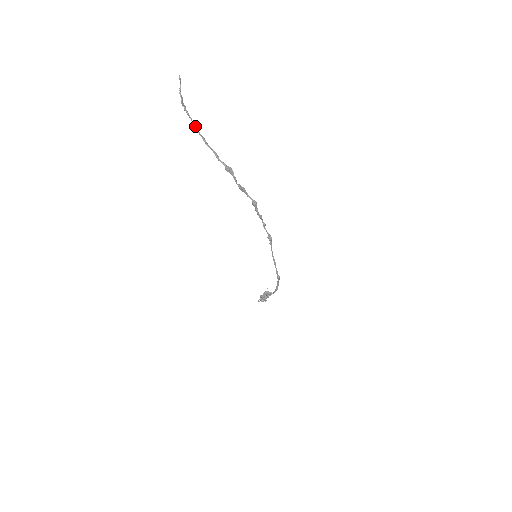
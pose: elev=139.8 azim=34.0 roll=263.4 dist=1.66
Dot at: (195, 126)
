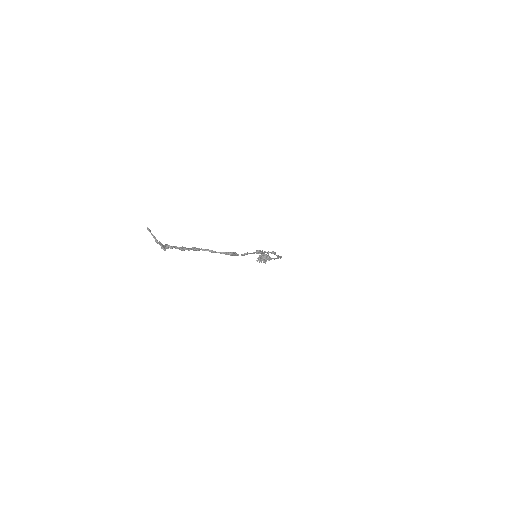
Dot at: (182, 249)
